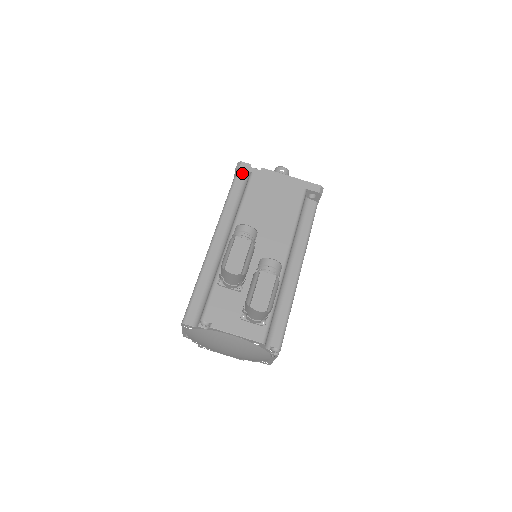
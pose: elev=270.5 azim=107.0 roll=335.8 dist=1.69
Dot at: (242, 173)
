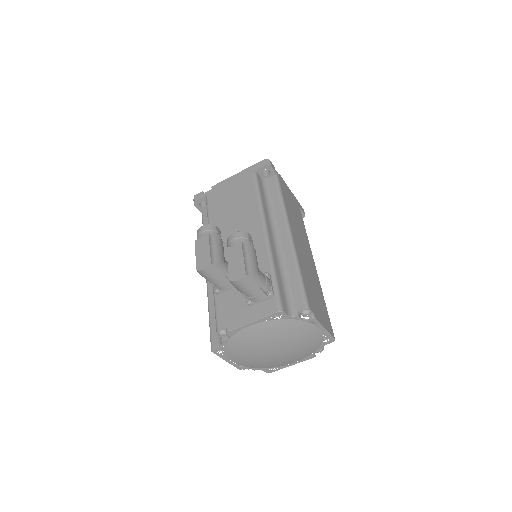
Dot at: (204, 204)
